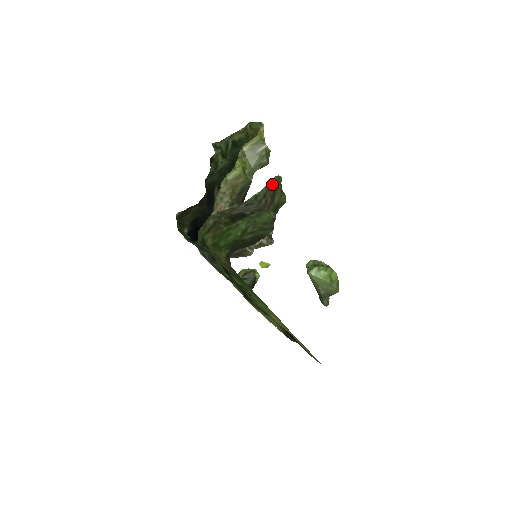
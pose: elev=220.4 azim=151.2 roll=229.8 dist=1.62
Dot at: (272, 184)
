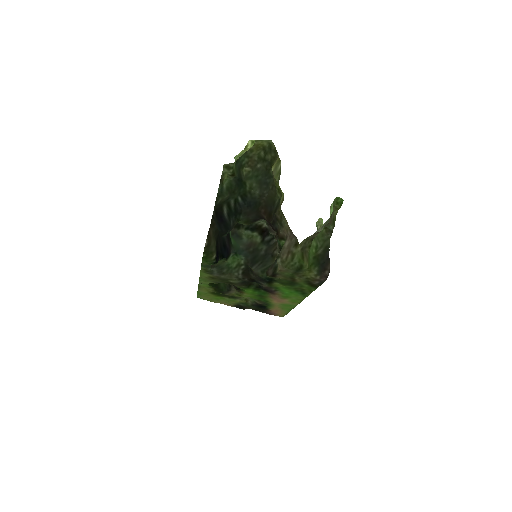
Dot at: (332, 204)
